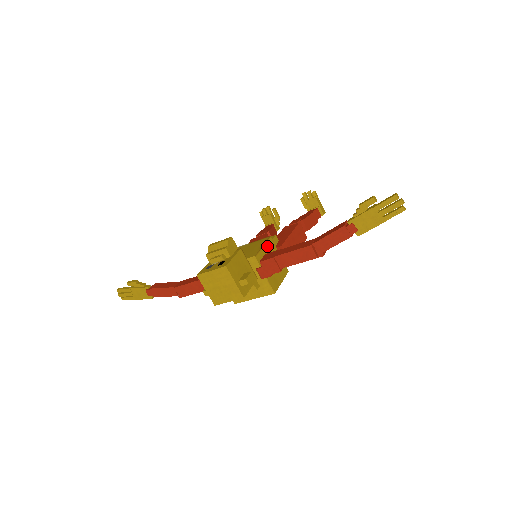
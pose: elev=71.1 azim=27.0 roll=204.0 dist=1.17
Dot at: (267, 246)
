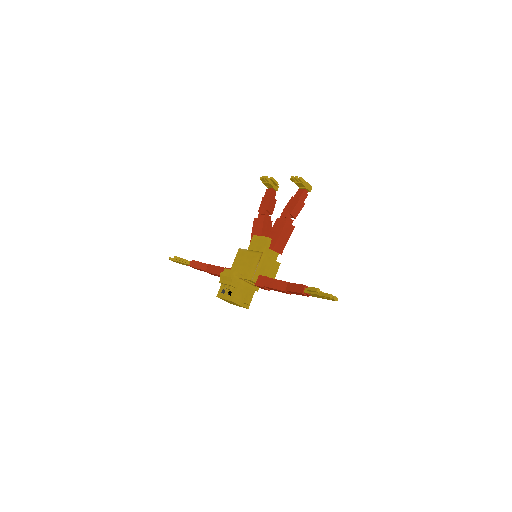
Dot at: (261, 263)
